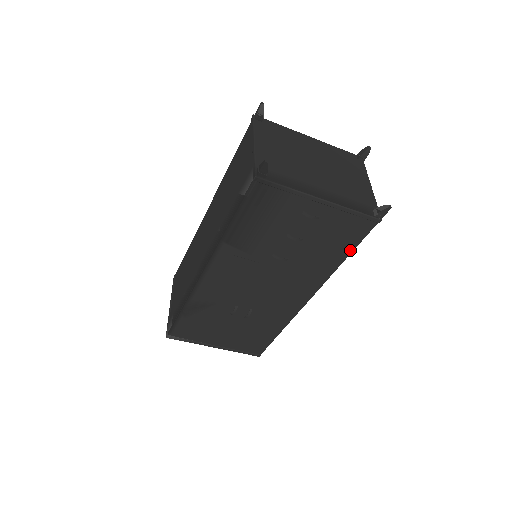
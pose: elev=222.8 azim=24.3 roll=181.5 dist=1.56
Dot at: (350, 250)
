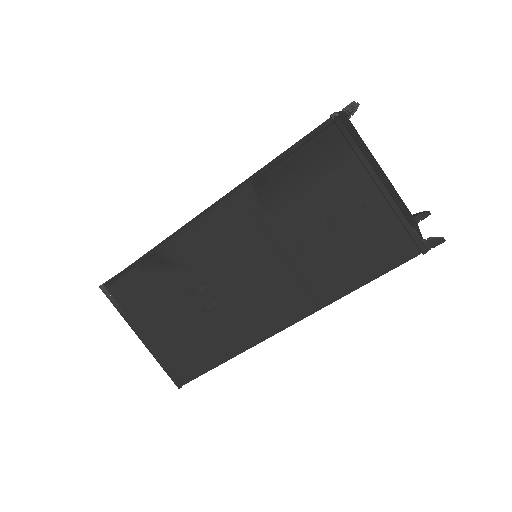
Dot at: (372, 276)
